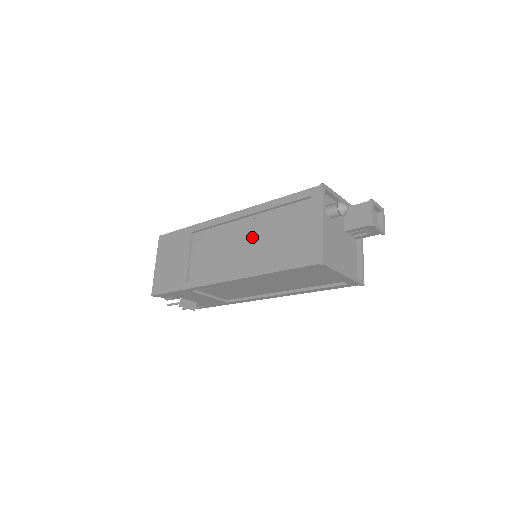
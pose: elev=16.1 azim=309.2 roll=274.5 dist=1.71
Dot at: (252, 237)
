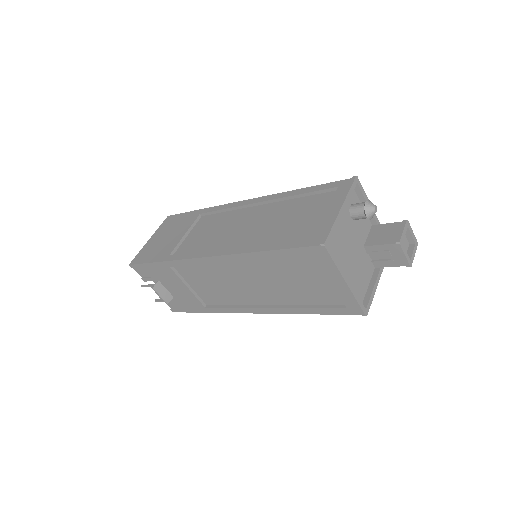
Dot at: (258, 221)
